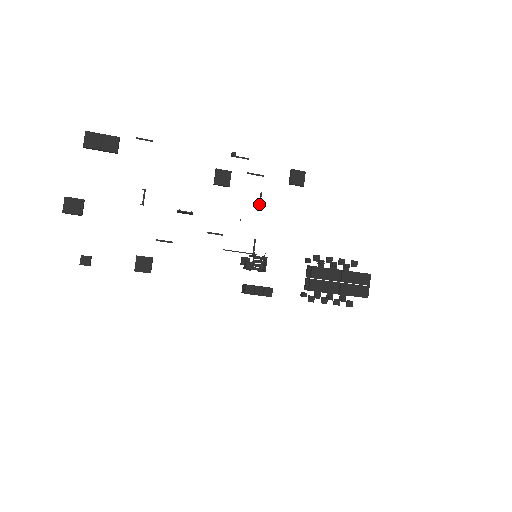
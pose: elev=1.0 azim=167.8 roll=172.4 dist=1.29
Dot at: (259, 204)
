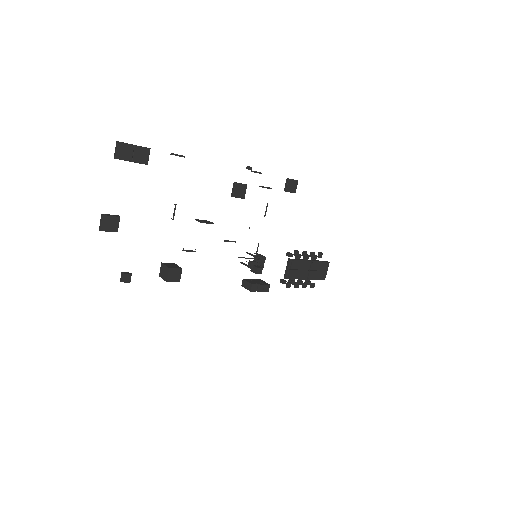
Dot at: (265, 213)
